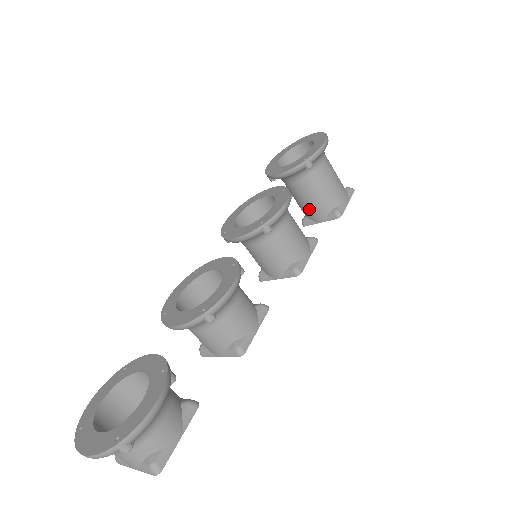
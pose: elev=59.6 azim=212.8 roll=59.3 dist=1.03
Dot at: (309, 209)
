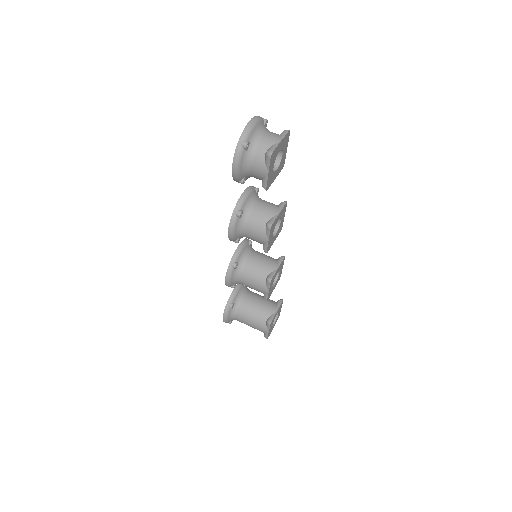
Dot at: (265, 307)
